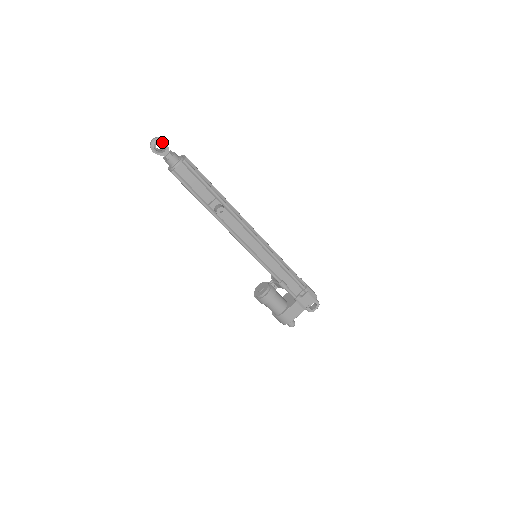
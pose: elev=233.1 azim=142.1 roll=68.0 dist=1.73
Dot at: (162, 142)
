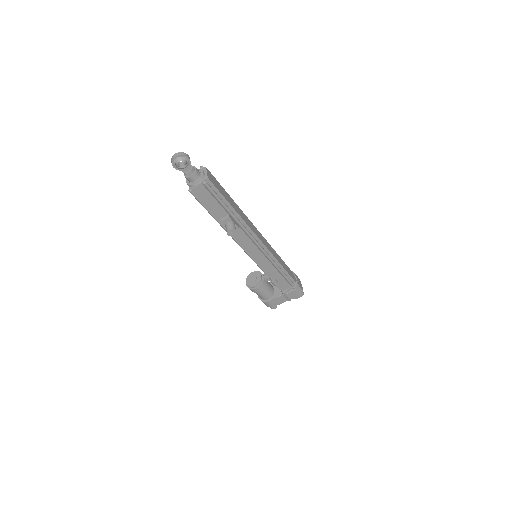
Dot at: (185, 159)
